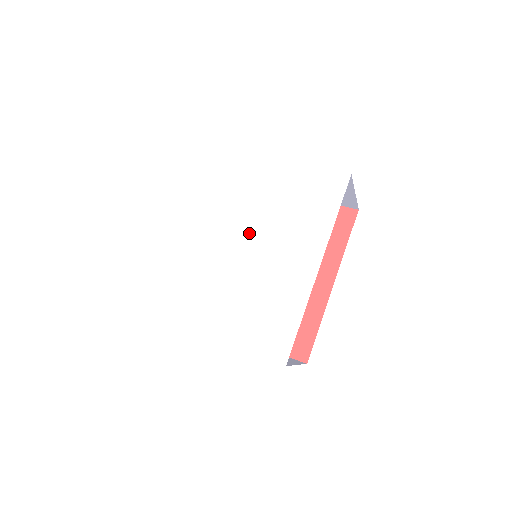
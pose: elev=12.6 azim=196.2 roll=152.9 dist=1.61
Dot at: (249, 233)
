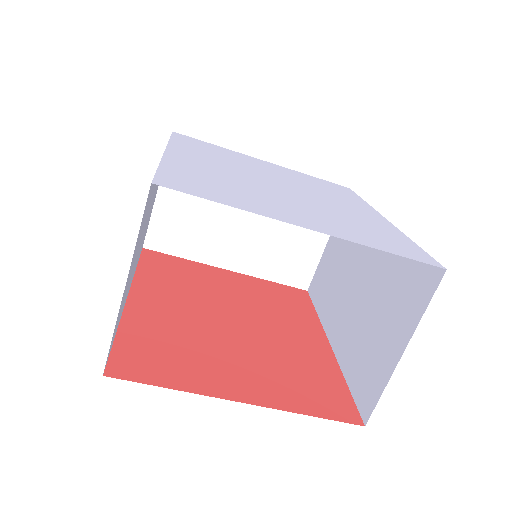
Dot at: (285, 183)
